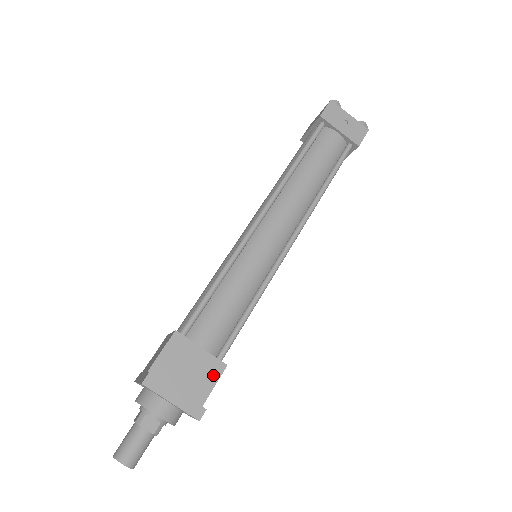
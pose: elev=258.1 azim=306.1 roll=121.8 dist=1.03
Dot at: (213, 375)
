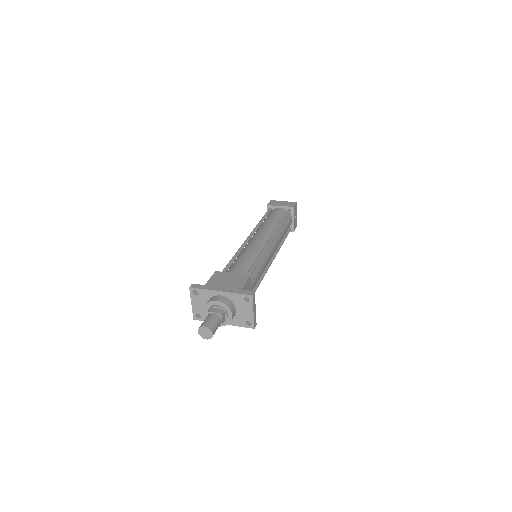
Dot at: occluded
